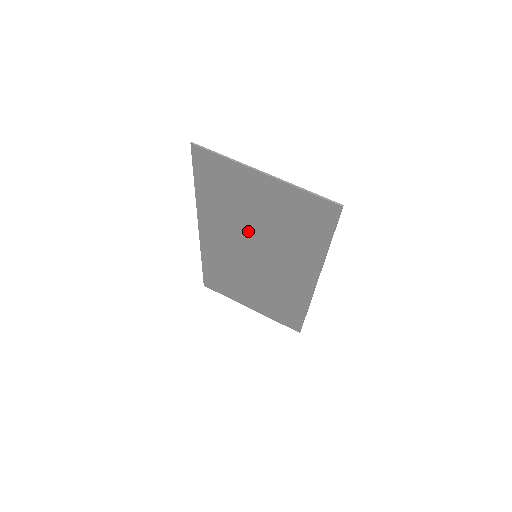
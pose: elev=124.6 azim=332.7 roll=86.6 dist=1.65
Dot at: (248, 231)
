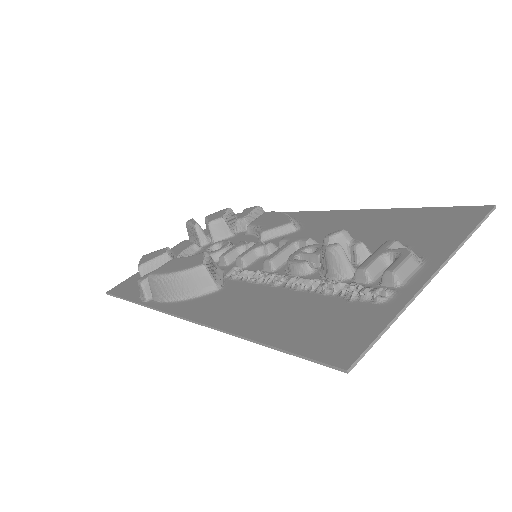
Dot at: occluded
